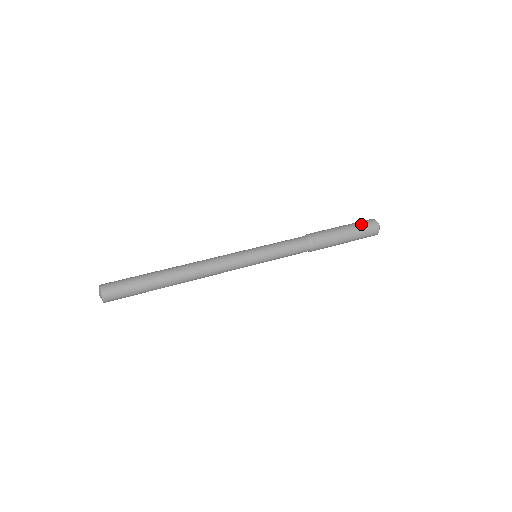
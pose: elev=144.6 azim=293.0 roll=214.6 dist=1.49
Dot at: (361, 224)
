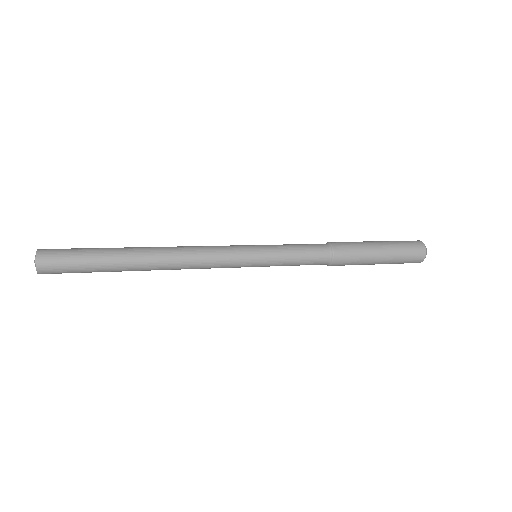
Dot at: (402, 242)
